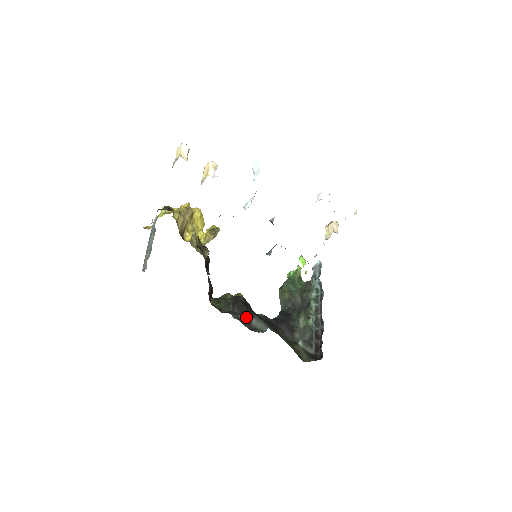
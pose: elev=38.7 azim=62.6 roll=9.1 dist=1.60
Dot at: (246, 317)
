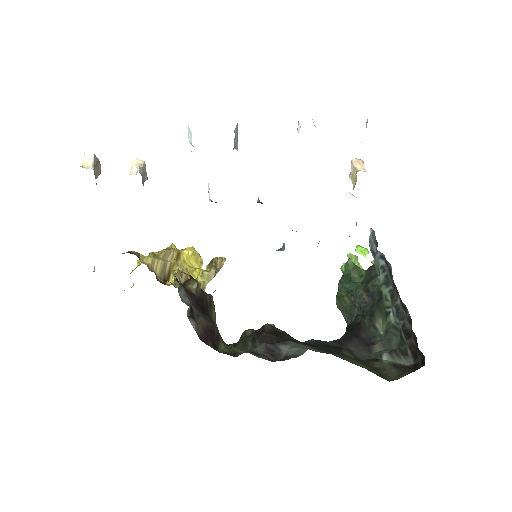
Dot at: (269, 347)
